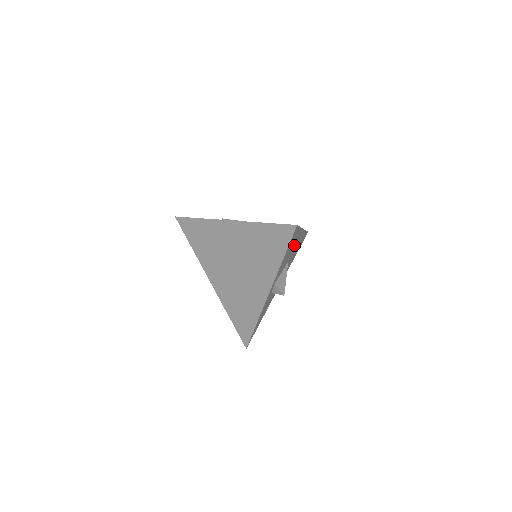
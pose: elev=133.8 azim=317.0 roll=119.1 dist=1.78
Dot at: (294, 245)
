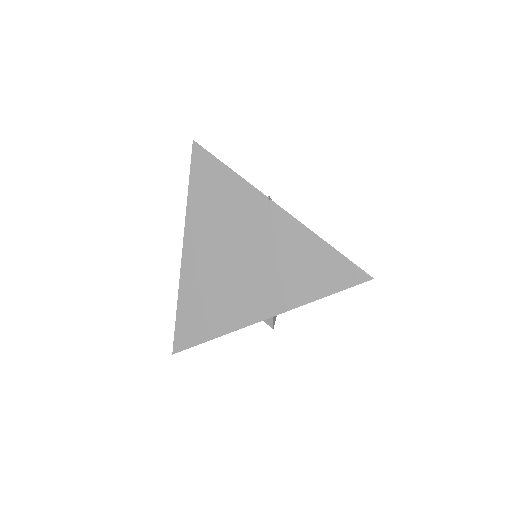
Dot at: occluded
